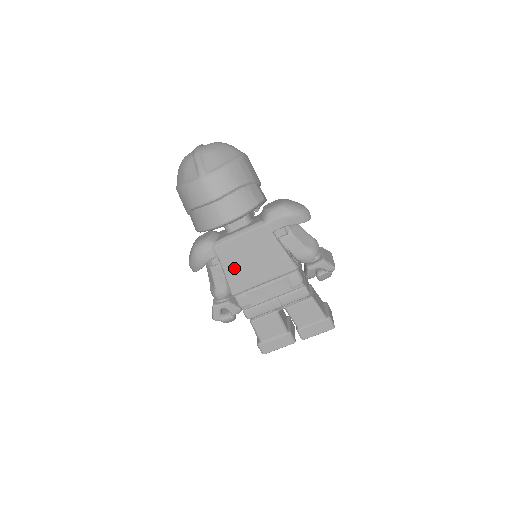
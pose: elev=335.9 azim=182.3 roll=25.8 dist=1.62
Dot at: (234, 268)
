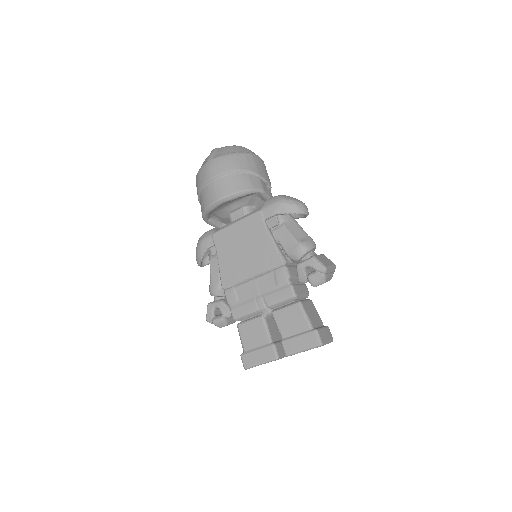
Dot at: (227, 257)
